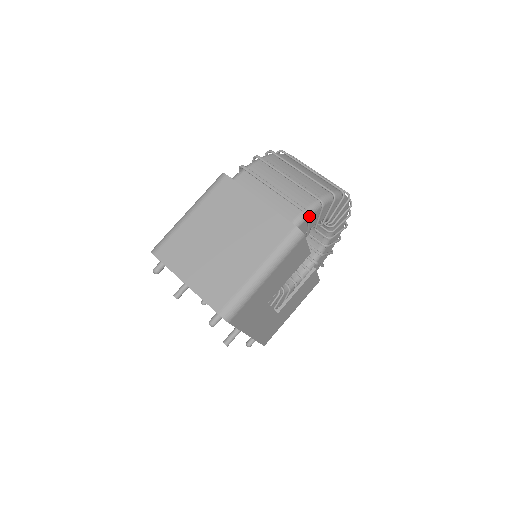
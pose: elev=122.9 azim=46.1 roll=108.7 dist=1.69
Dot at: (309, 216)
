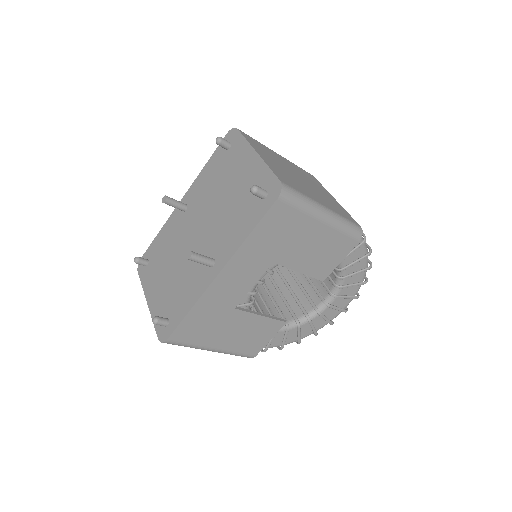
Dot at: (365, 240)
